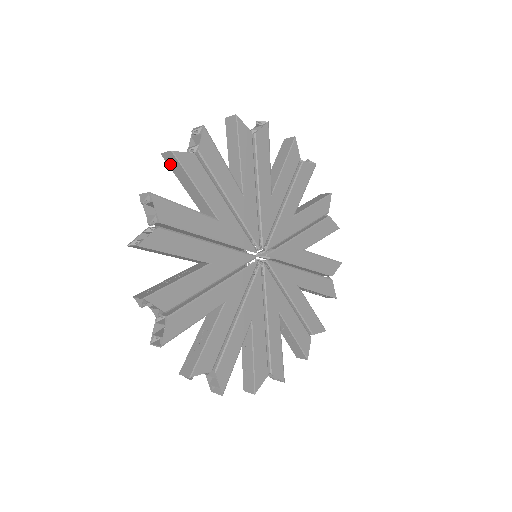
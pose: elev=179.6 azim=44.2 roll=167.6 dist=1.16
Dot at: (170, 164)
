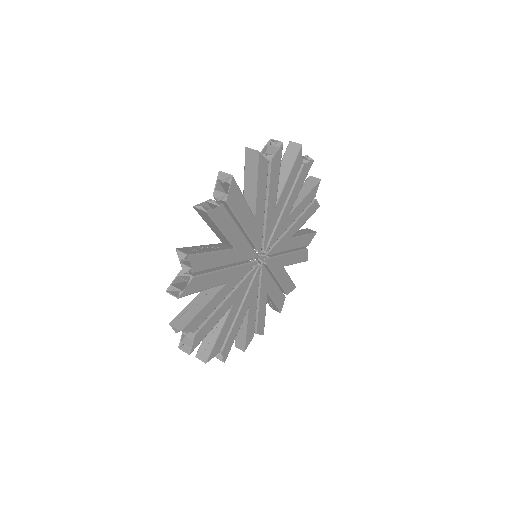
Dot at: (248, 158)
